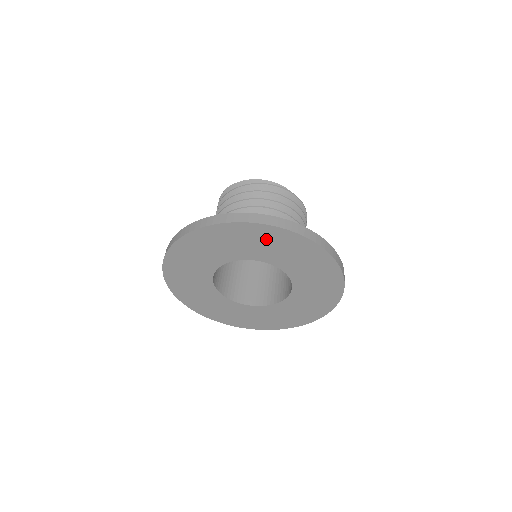
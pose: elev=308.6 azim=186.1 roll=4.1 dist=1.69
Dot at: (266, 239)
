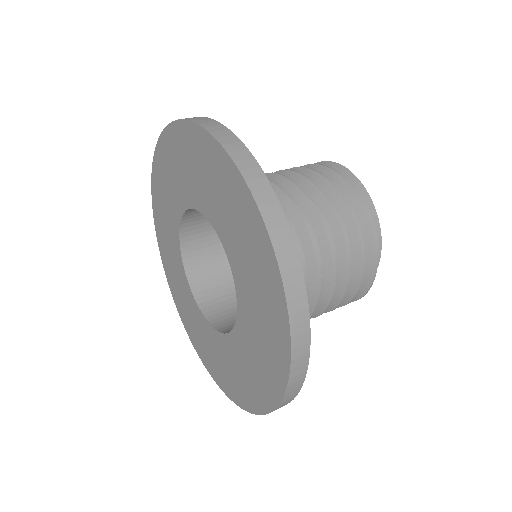
Dot at: (258, 263)
